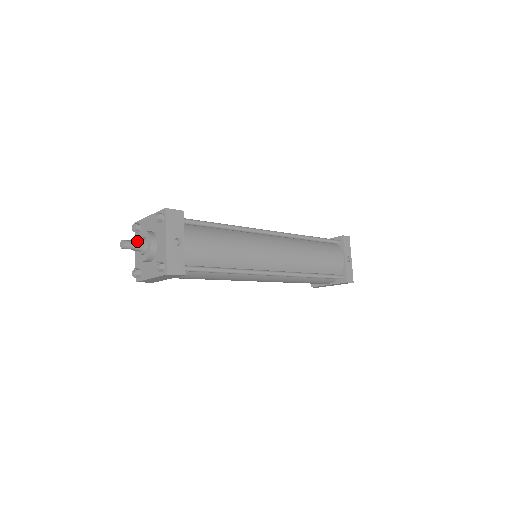
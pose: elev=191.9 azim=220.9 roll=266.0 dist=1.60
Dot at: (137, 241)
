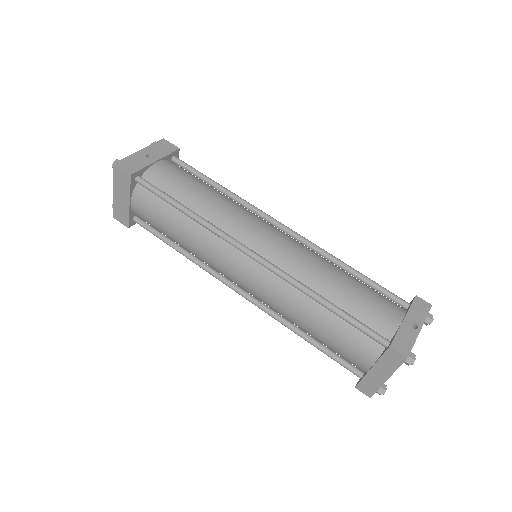
Dot at: occluded
